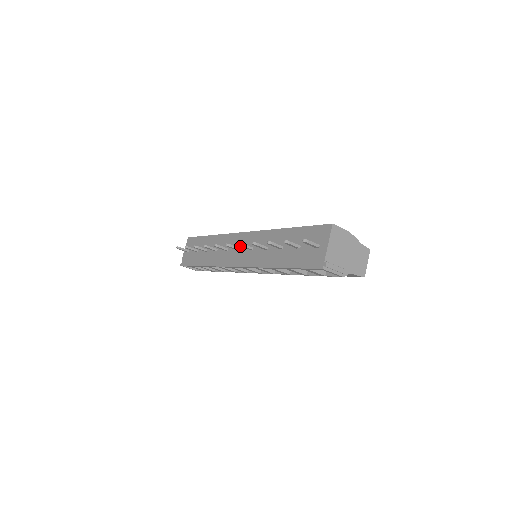
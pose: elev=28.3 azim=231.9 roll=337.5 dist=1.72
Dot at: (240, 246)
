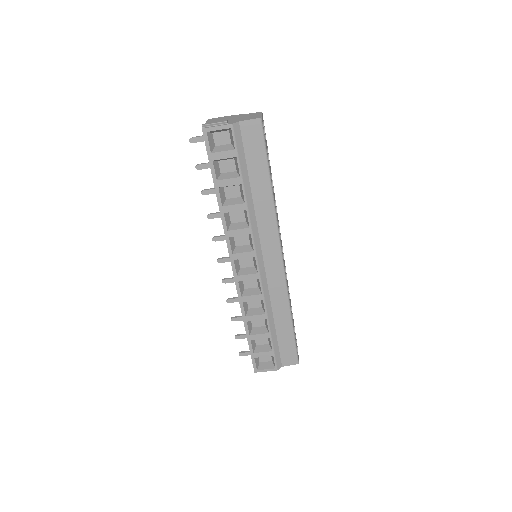
Dot at: occluded
